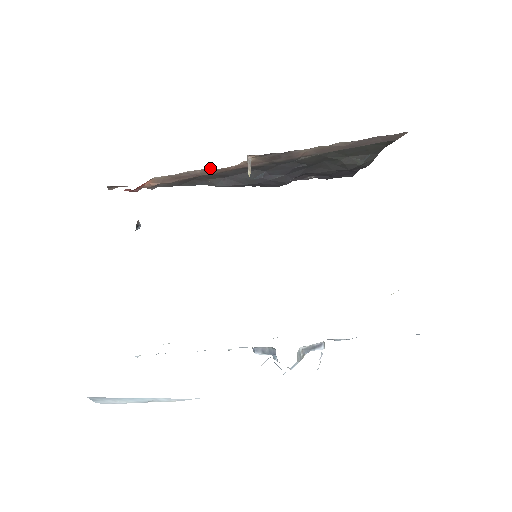
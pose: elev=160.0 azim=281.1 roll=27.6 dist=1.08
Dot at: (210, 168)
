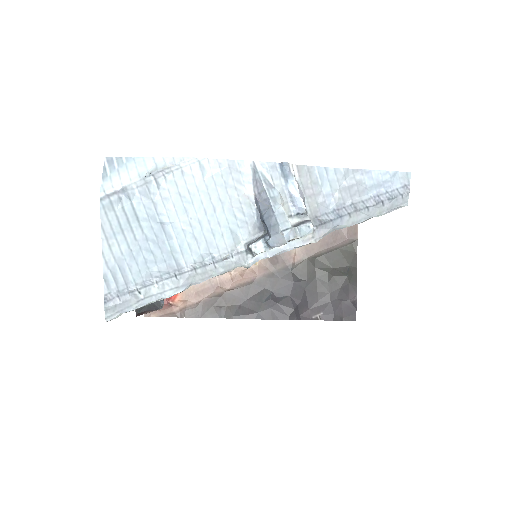
Dot at: (226, 274)
